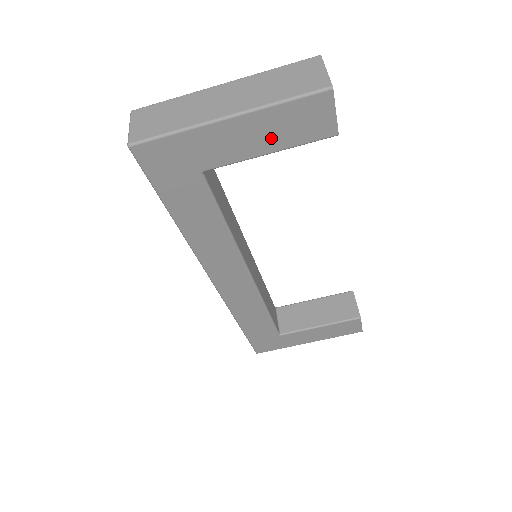
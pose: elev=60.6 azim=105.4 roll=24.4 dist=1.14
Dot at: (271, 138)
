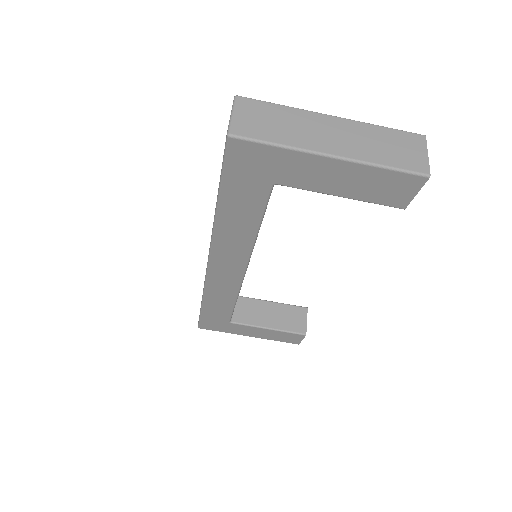
Dot at: (352, 187)
